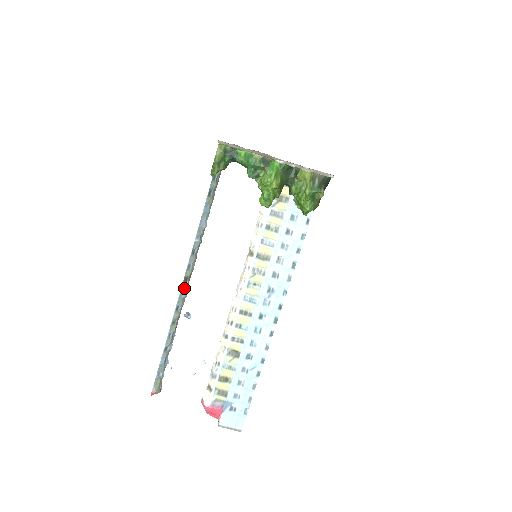
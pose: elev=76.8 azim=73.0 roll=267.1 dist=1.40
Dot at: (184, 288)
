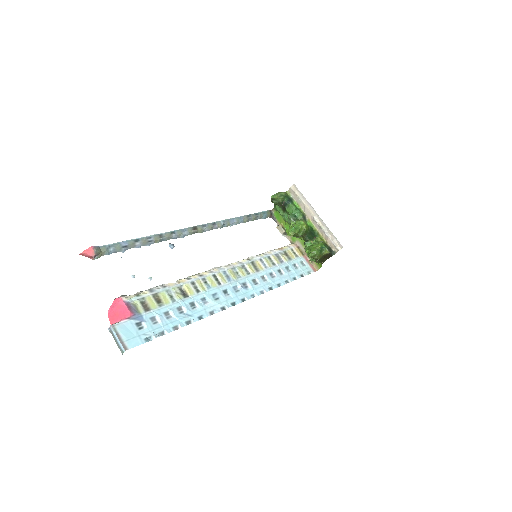
Dot at: (189, 230)
